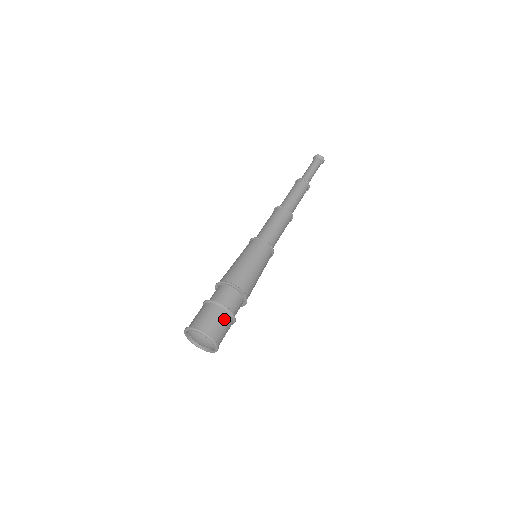
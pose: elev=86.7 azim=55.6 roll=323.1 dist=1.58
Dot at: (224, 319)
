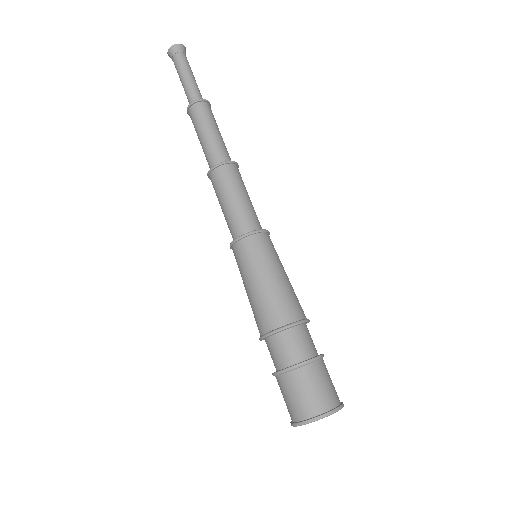
Dot at: (314, 376)
